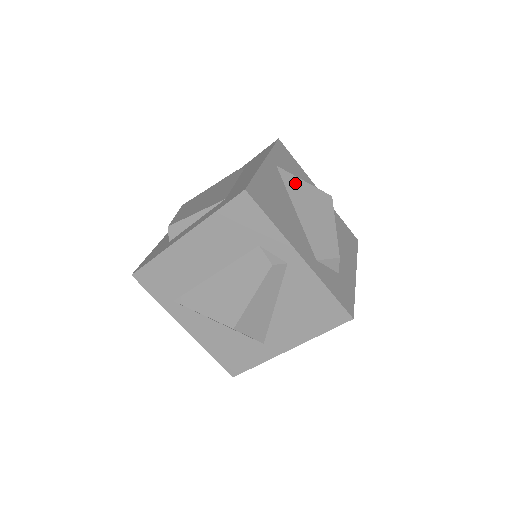
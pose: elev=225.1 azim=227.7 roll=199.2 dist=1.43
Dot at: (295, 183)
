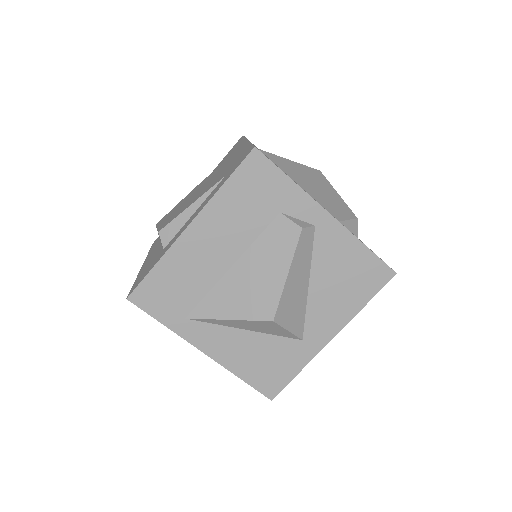
Dot at: (282, 161)
